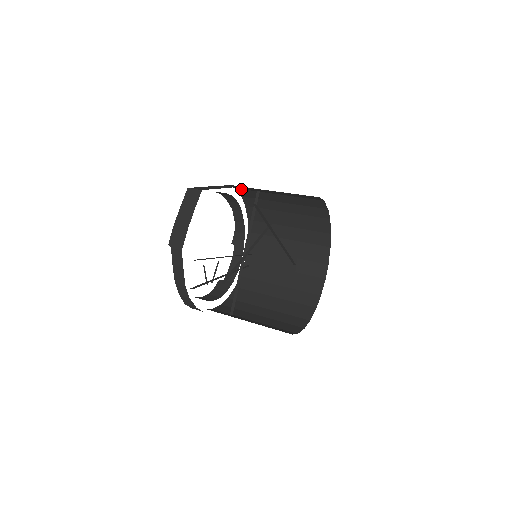
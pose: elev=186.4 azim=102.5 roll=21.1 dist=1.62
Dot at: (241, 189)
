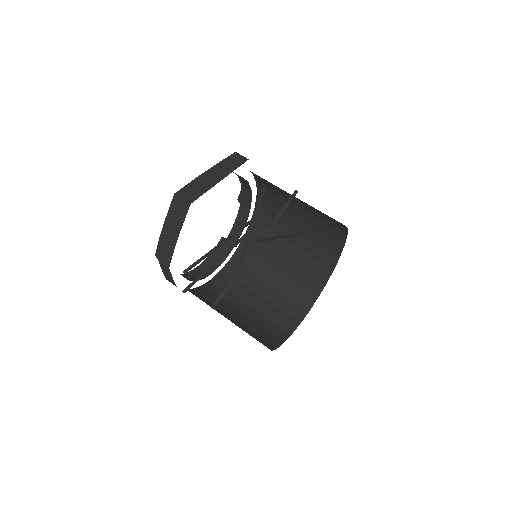
Dot at: occluded
